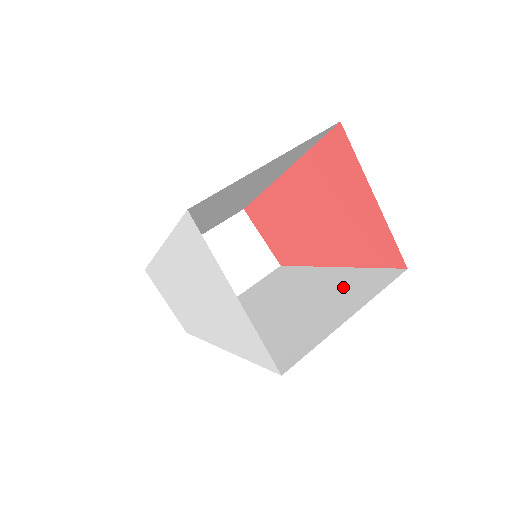
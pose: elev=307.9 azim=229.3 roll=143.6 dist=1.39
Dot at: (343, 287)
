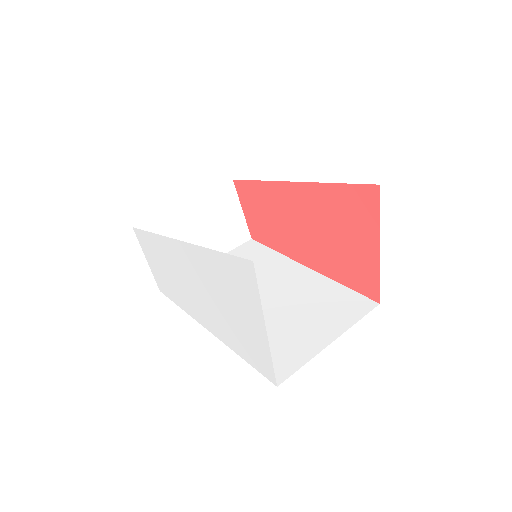
Dot at: (322, 300)
